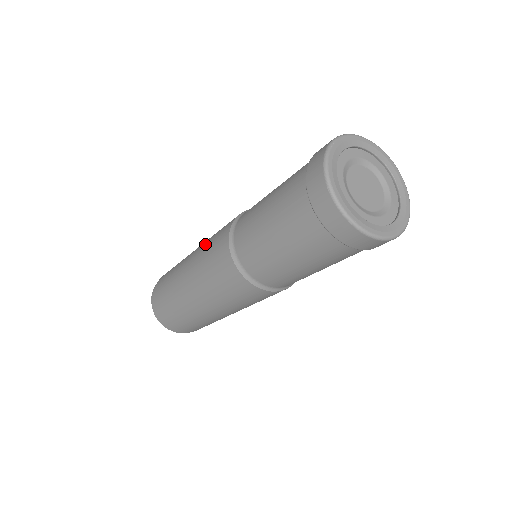
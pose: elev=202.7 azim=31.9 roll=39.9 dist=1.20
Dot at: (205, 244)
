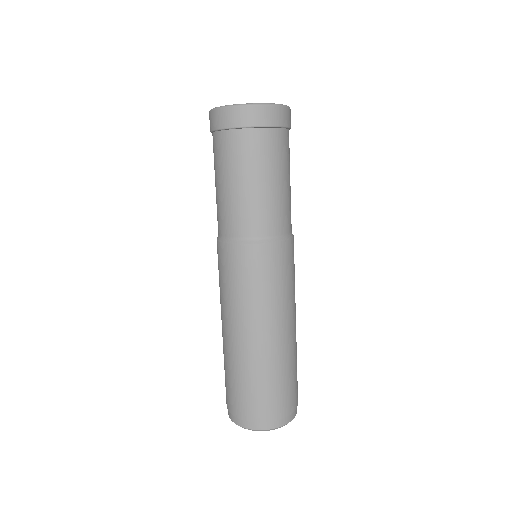
Dot at: occluded
